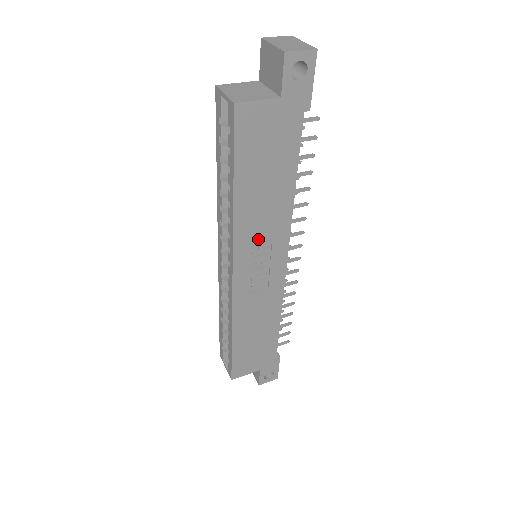
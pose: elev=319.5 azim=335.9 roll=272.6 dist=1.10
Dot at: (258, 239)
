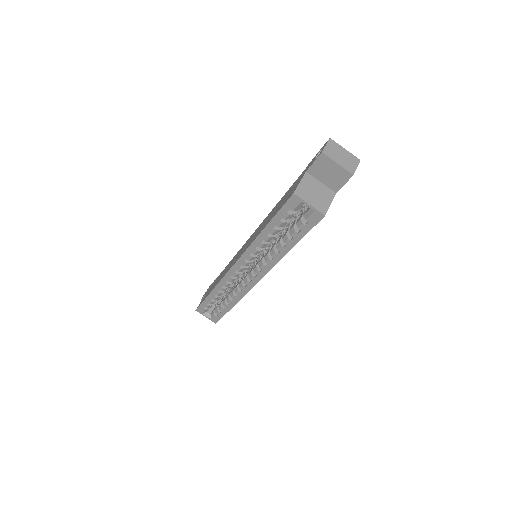
Dot at: occluded
